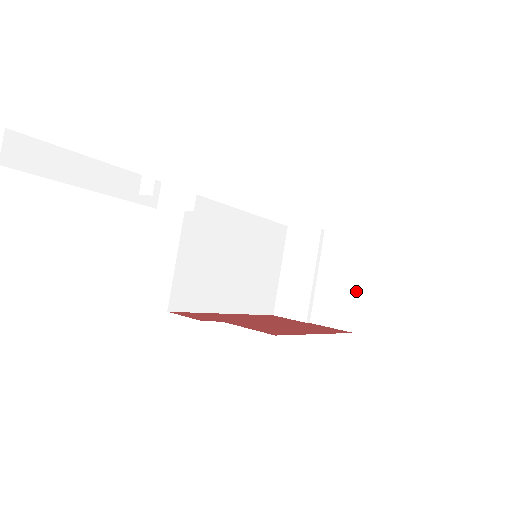
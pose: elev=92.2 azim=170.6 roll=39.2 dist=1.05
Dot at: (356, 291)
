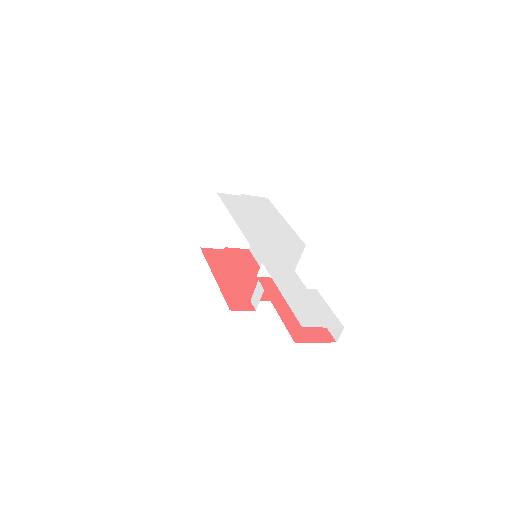
Dot at: occluded
